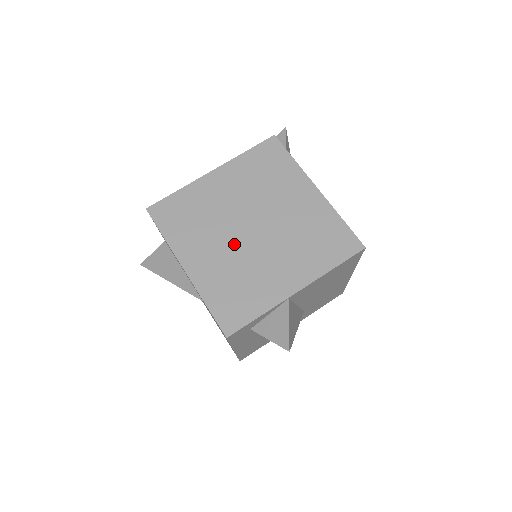
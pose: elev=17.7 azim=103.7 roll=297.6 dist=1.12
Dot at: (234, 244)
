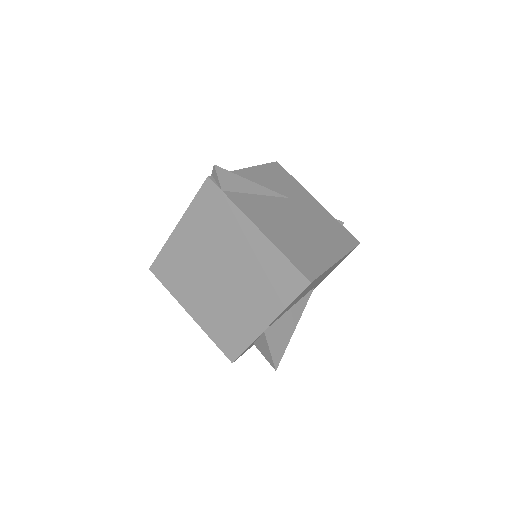
Dot at: (213, 291)
